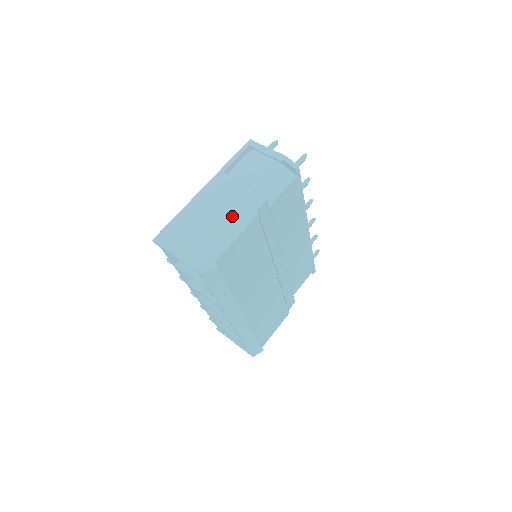
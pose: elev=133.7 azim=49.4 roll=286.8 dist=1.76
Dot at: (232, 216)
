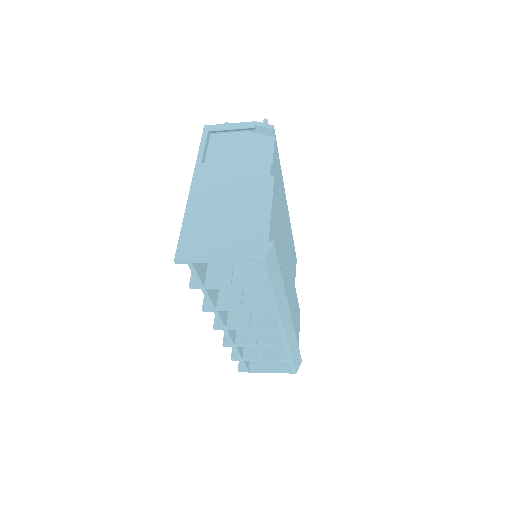
Dot at: (248, 193)
